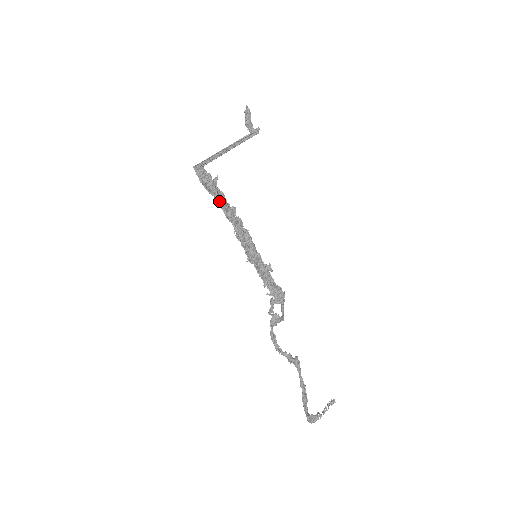
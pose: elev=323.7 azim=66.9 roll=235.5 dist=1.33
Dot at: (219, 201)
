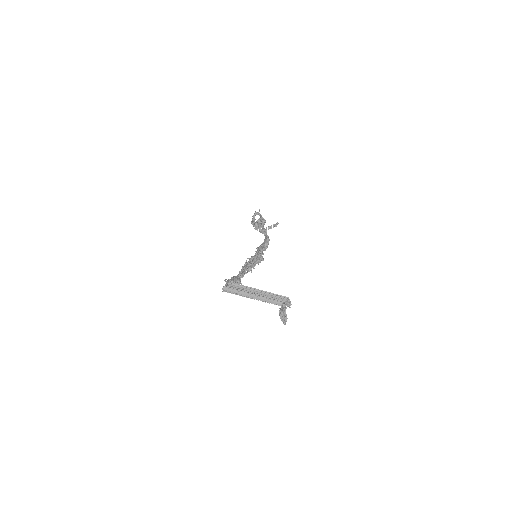
Dot at: occluded
